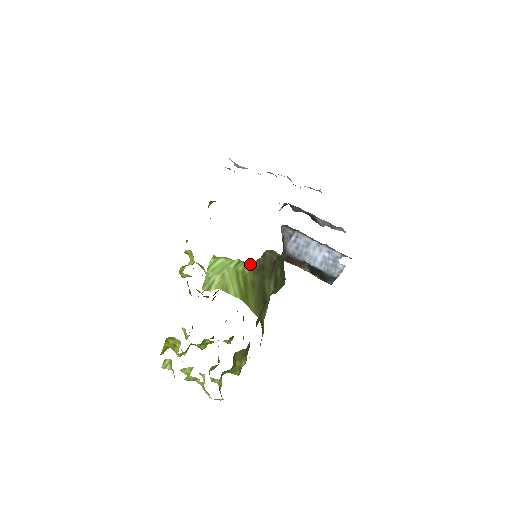
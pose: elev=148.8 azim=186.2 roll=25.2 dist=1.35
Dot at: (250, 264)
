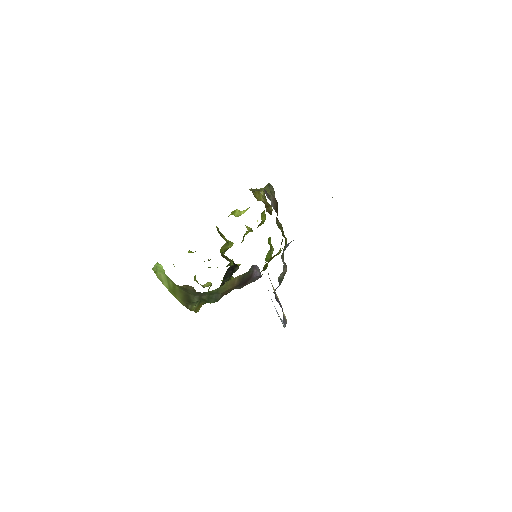
Dot at: (174, 283)
